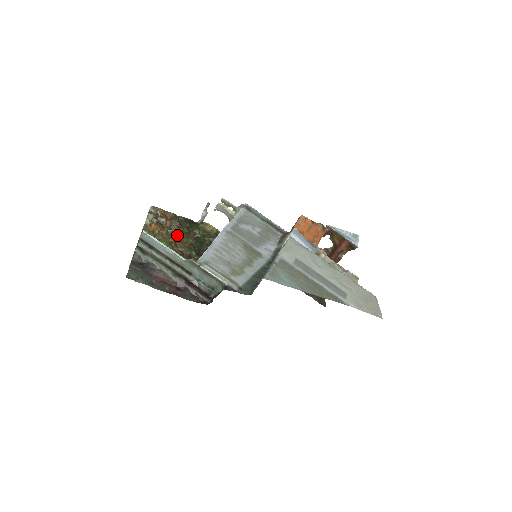
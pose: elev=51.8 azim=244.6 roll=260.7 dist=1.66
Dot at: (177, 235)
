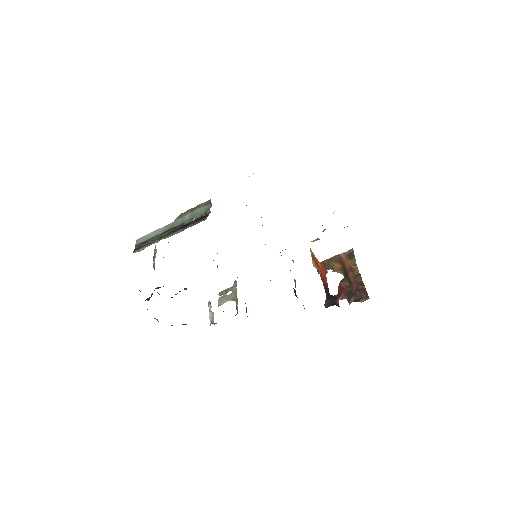
Dot at: occluded
